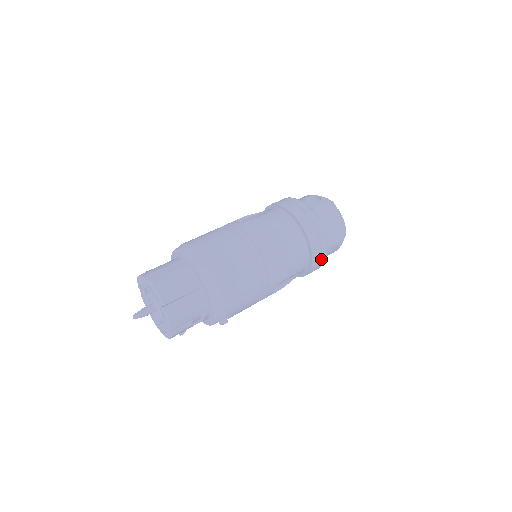
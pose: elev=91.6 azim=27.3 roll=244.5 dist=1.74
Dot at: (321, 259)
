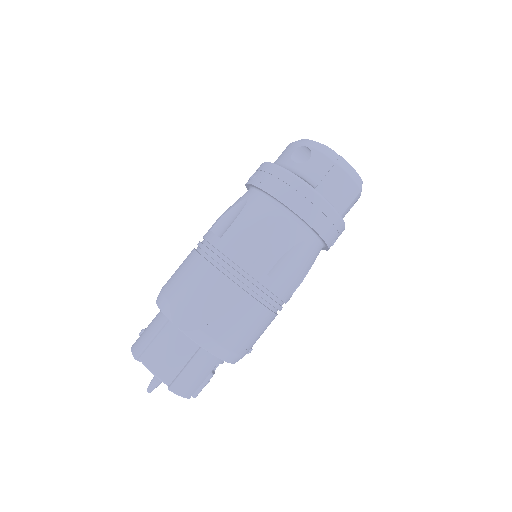
Dot at: (338, 232)
